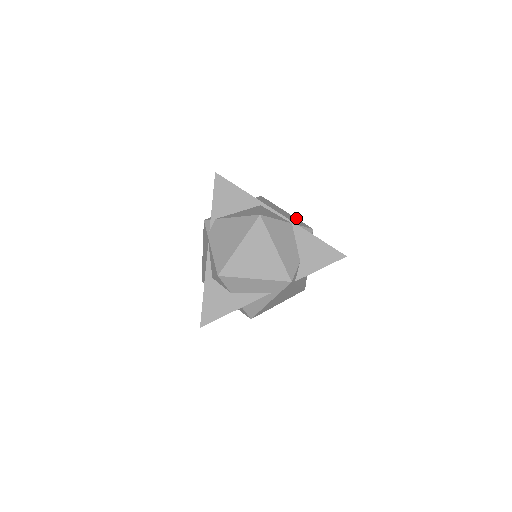
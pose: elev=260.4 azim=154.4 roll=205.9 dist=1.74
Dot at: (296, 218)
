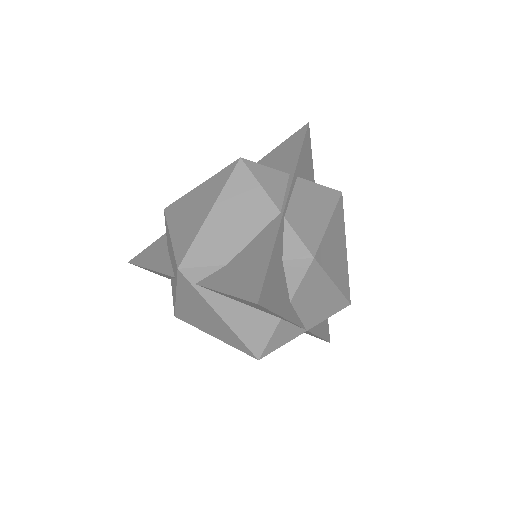
Dot at: (324, 233)
